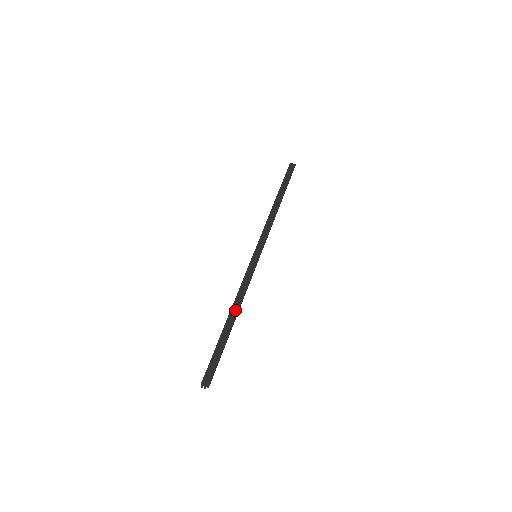
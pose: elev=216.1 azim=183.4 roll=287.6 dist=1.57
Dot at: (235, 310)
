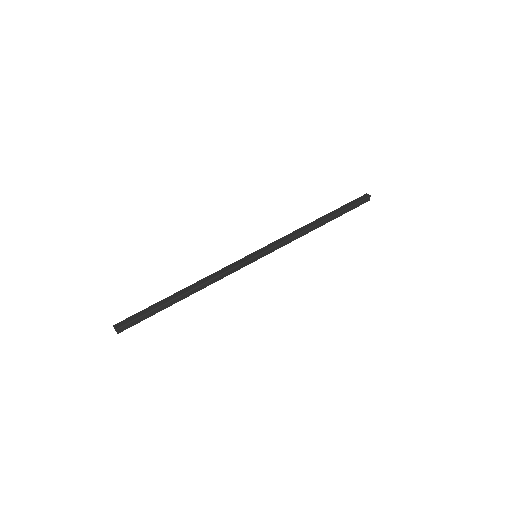
Dot at: (193, 286)
